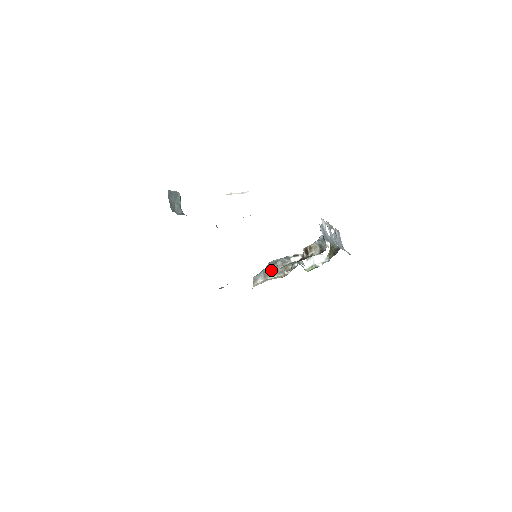
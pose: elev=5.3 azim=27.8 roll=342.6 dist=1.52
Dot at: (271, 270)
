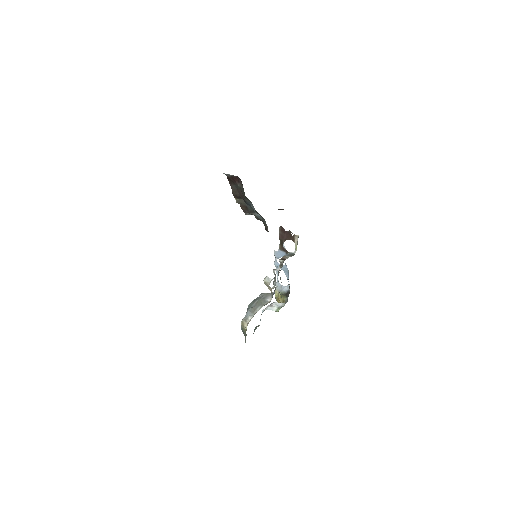
Dot at: (255, 305)
